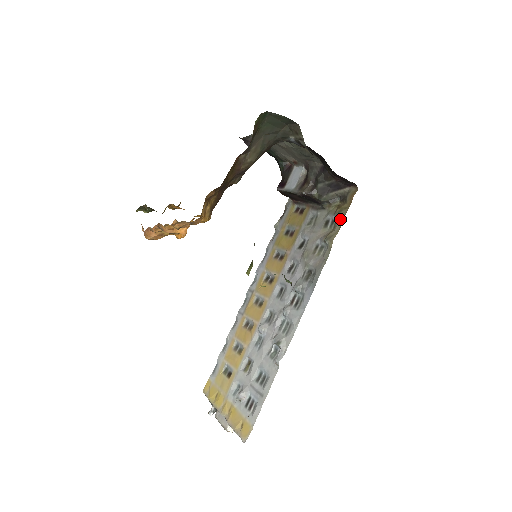
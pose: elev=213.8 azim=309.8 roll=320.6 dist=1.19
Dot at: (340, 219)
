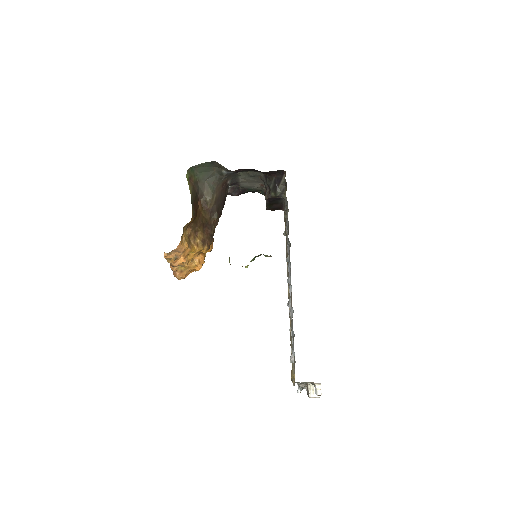
Dot at: (286, 197)
